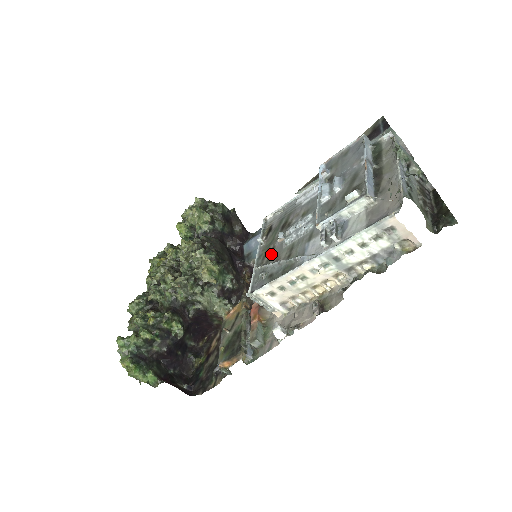
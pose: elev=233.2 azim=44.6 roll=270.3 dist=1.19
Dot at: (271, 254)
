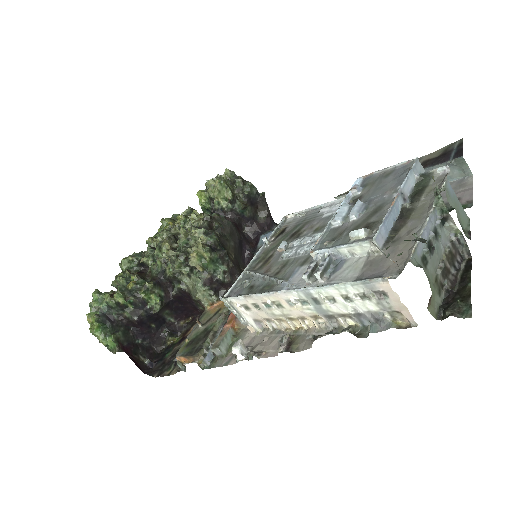
Dot at: (266, 262)
